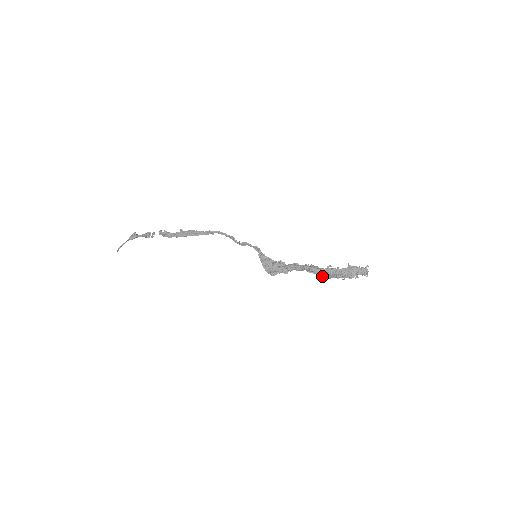
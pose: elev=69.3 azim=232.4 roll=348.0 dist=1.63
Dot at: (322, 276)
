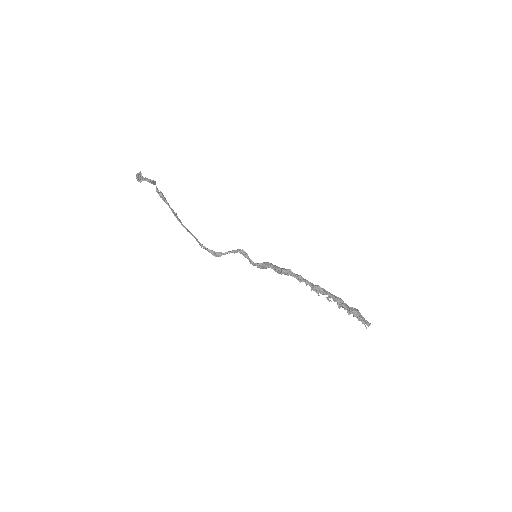
Dot at: occluded
